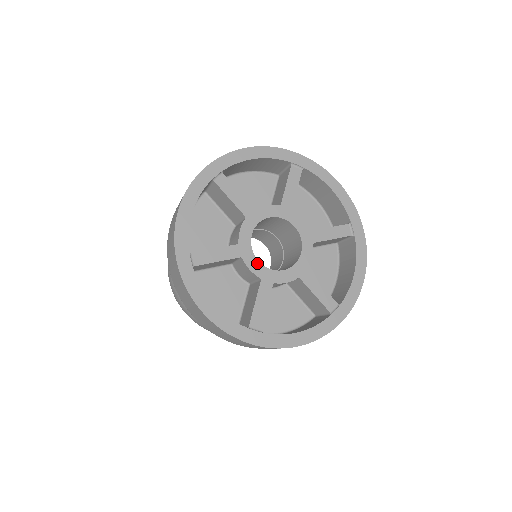
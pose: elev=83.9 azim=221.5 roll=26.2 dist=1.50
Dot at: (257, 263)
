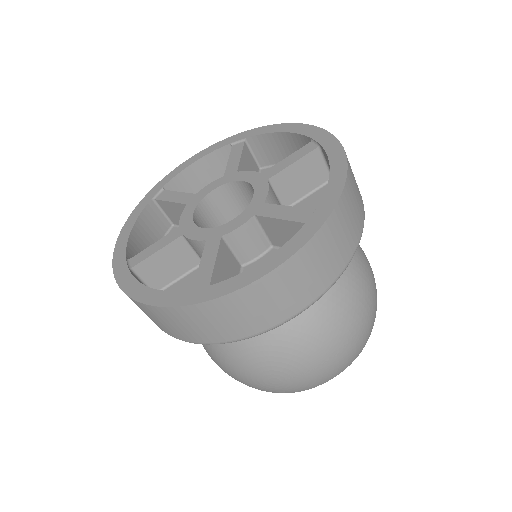
Dot at: (191, 213)
